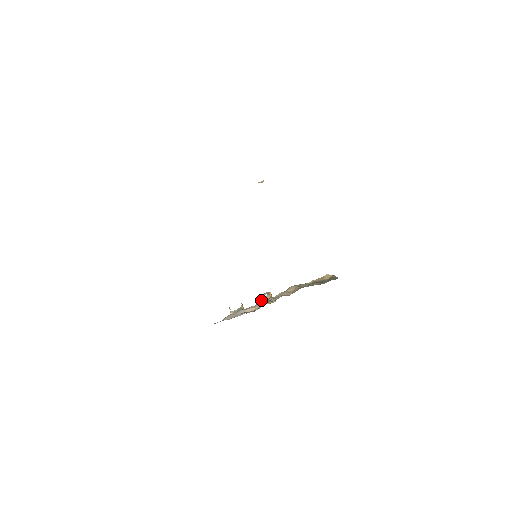
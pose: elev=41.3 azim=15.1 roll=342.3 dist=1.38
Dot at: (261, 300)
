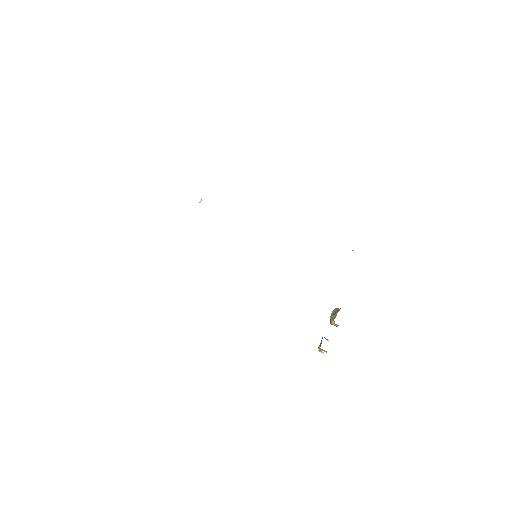
Dot at: (331, 317)
